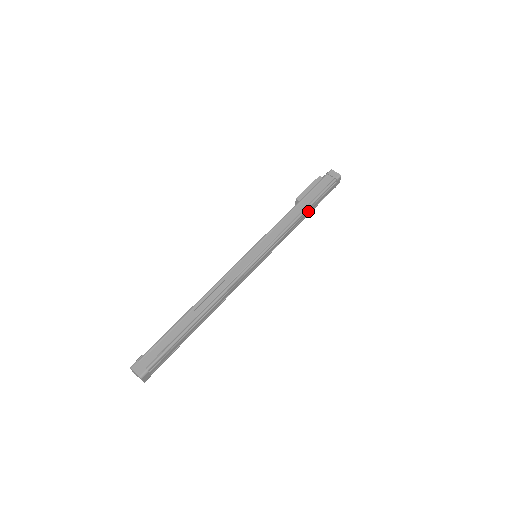
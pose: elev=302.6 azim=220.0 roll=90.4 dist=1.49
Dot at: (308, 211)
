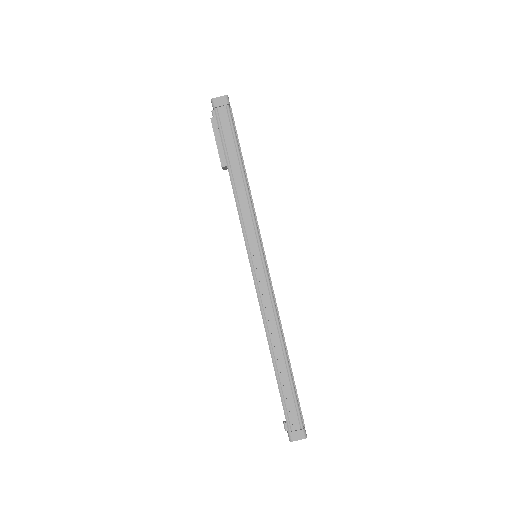
Dot at: (244, 166)
